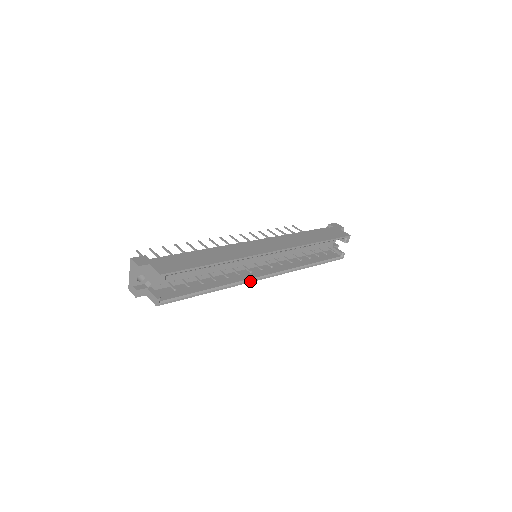
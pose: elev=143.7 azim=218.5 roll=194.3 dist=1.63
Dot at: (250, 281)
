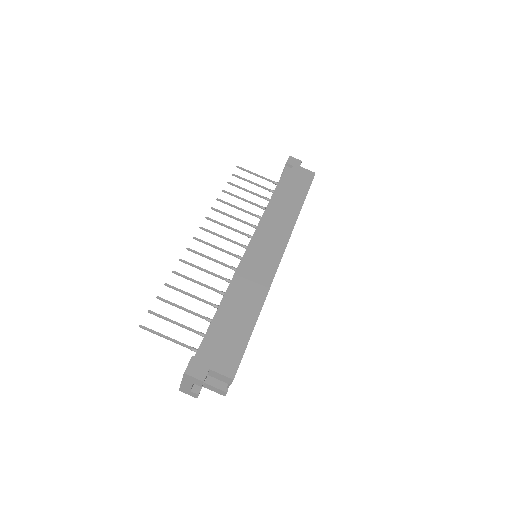
Dot at: occluded
